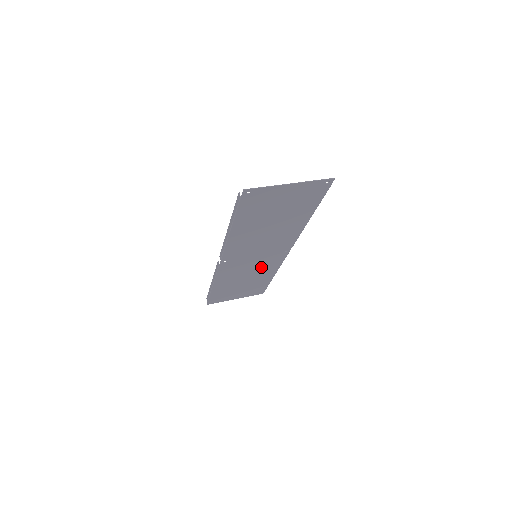
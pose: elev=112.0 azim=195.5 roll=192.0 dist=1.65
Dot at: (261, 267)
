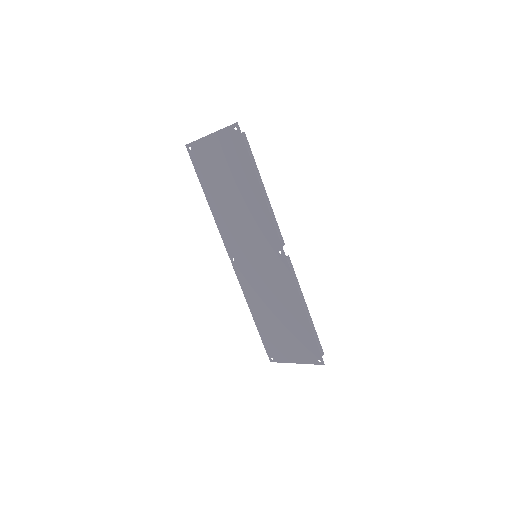
Dot at: (277, 284)
